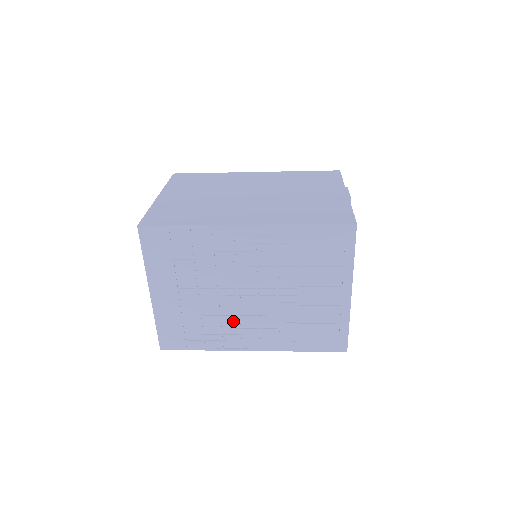
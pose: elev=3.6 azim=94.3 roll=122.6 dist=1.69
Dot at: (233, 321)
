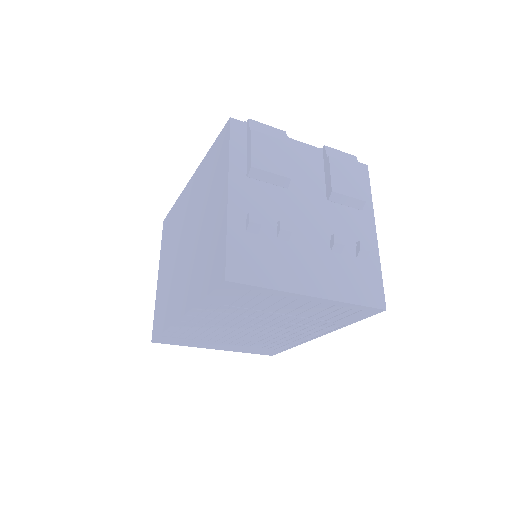
Dot at: (277, 336)
